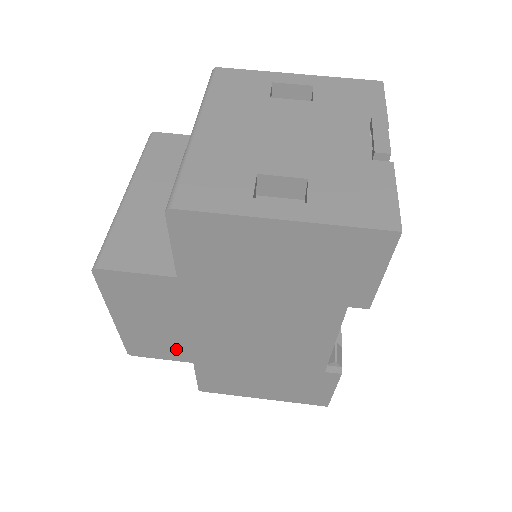
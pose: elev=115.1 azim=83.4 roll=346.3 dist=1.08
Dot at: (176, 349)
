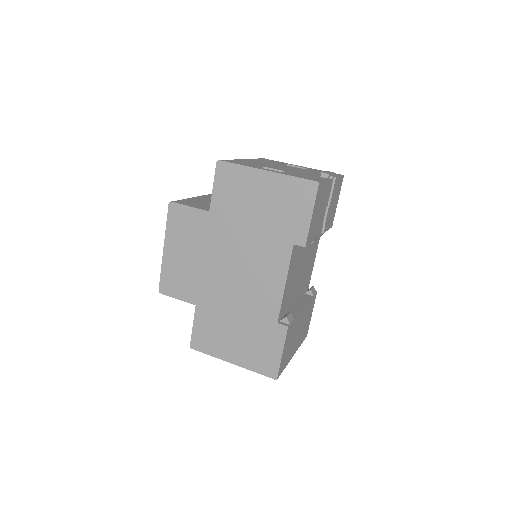
Dot at: (190, 287)
